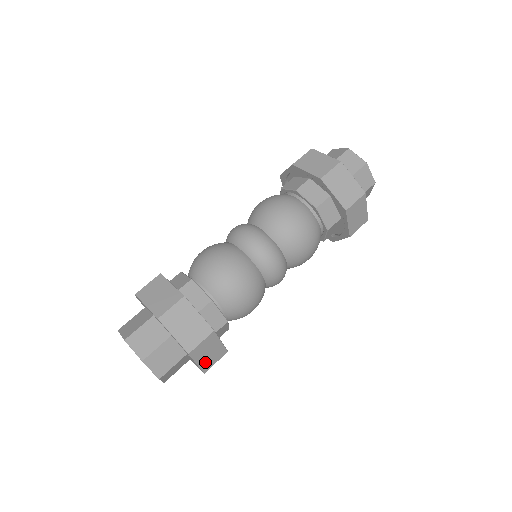
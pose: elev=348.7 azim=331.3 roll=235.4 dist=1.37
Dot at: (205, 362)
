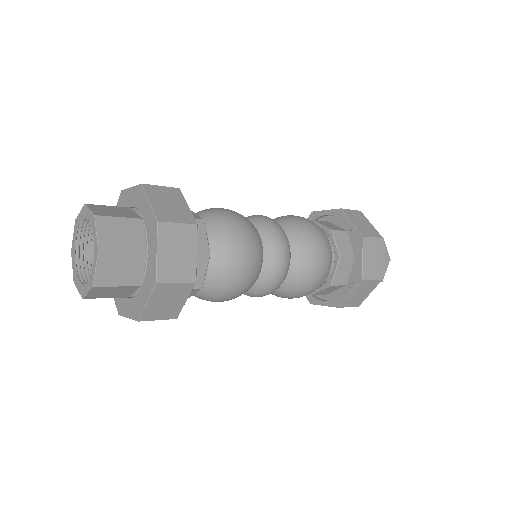
Dot at: (166, 263)
